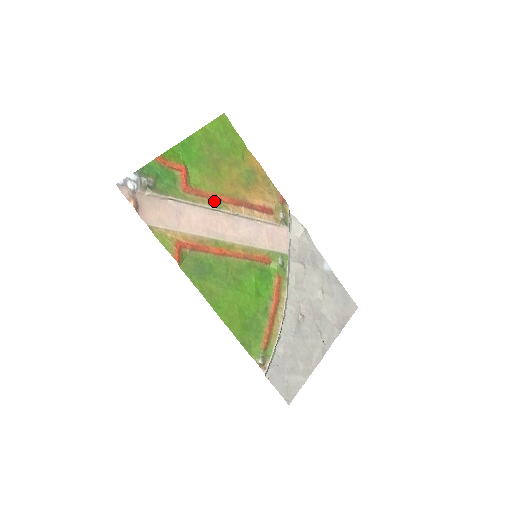
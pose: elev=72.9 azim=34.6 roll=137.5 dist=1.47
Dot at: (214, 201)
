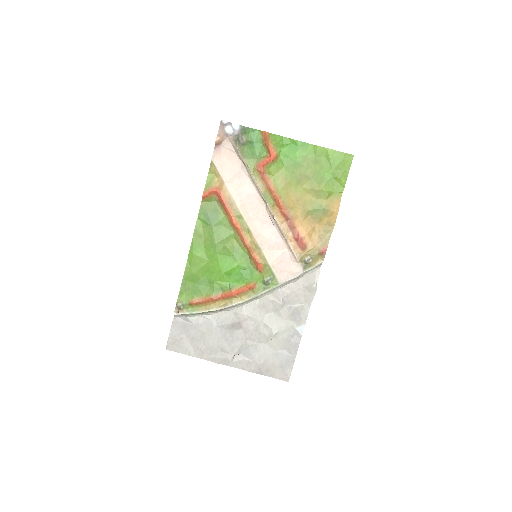
Dot at: (270, 195)
